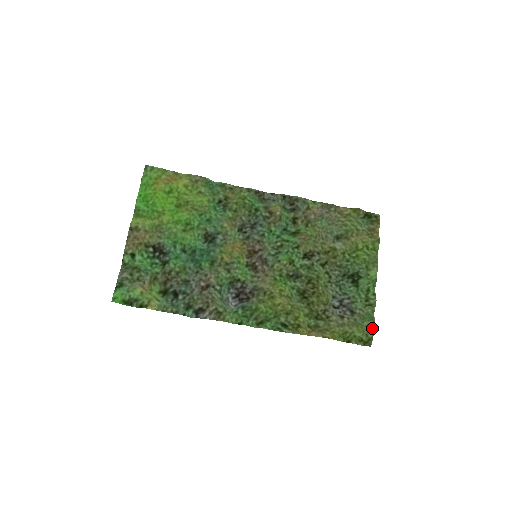
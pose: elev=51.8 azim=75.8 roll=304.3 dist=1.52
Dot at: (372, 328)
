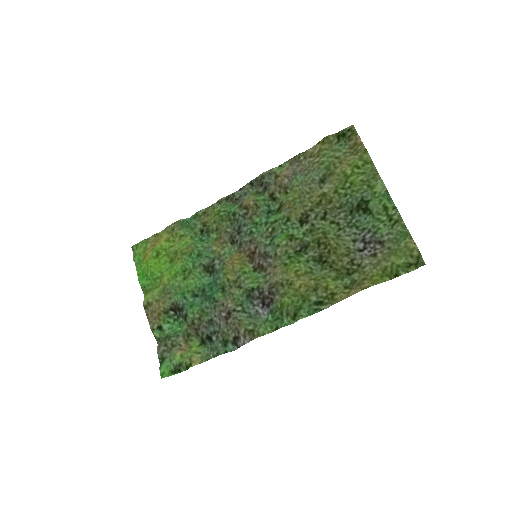
Dot at: (412, 244)
